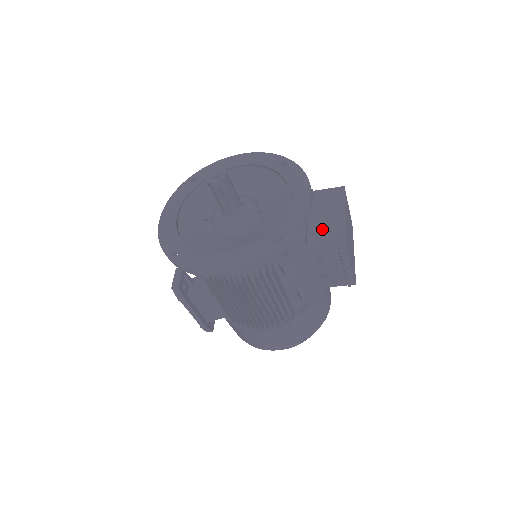
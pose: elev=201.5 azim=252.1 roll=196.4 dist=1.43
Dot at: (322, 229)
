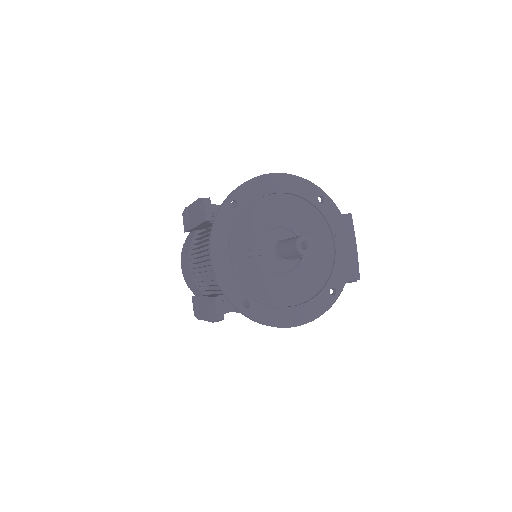
Dot at: occluded
